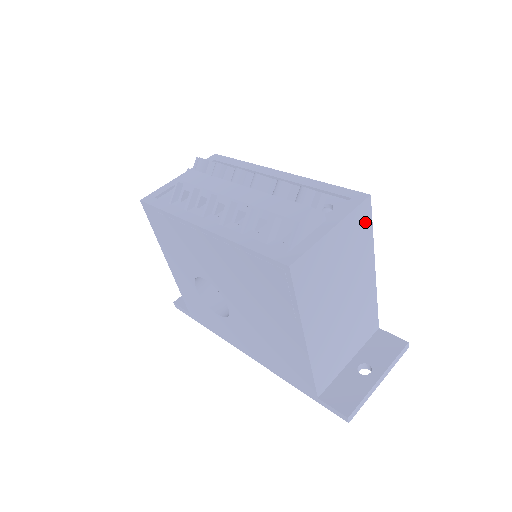
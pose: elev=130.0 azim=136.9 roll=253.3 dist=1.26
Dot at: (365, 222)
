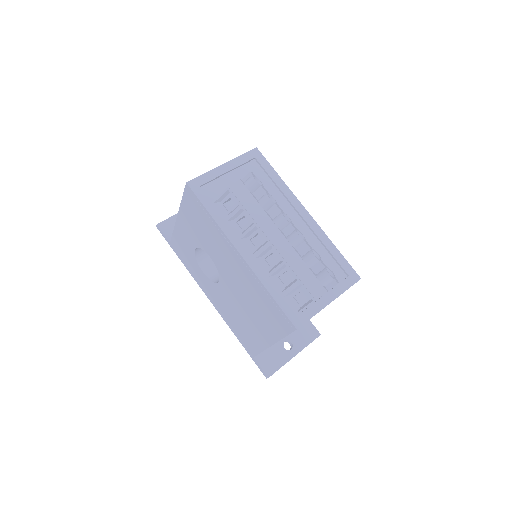
Dot at: occluded
